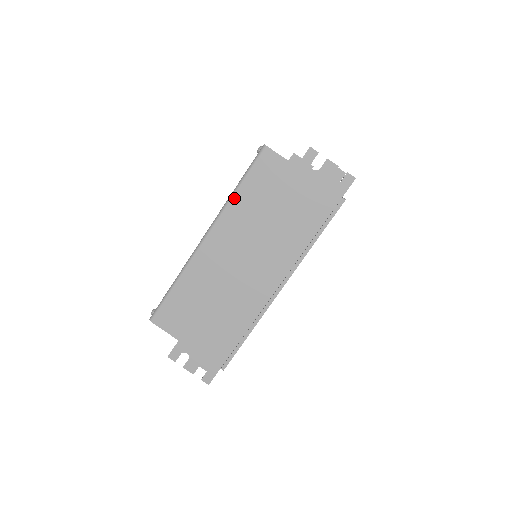
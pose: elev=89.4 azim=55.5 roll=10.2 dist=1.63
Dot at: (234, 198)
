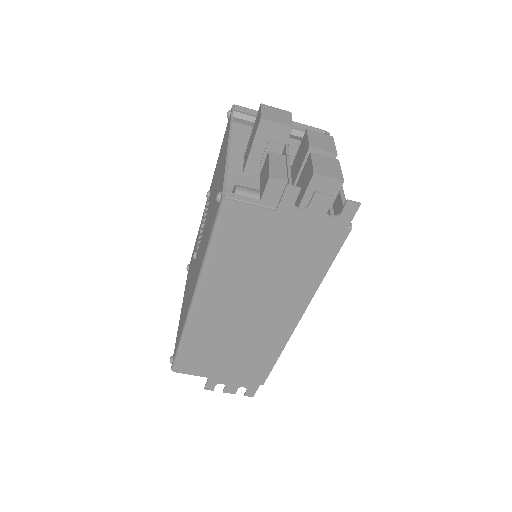
Dot at: (210, 261)
